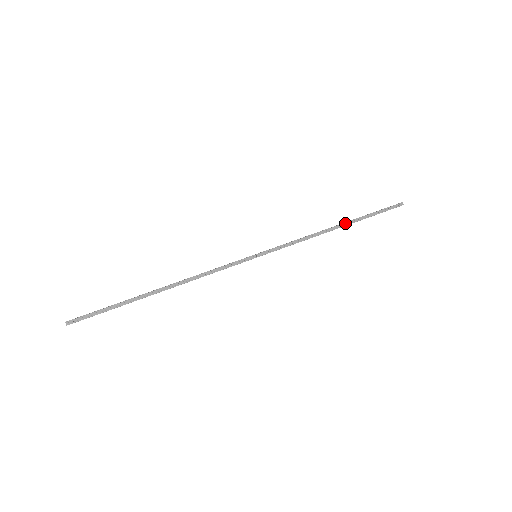
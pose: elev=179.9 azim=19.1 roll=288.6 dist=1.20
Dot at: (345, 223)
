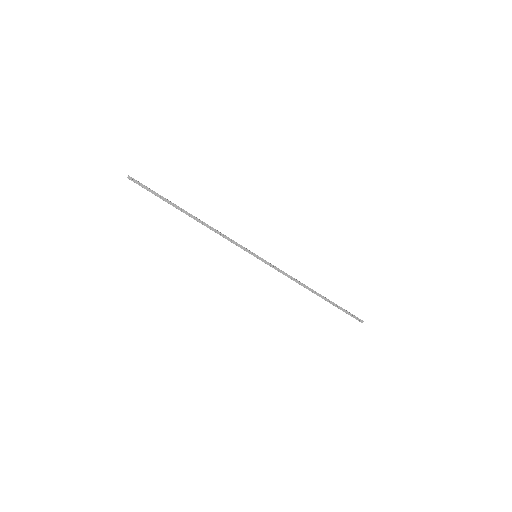
Dot at: (321, 295)
